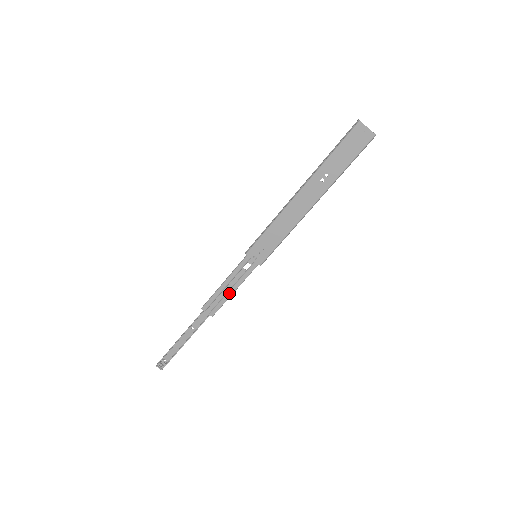
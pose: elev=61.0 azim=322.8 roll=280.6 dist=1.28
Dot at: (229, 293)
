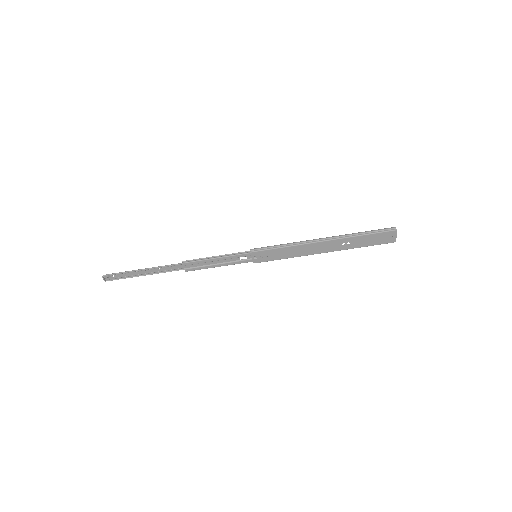
Dot at: (214, 266)
